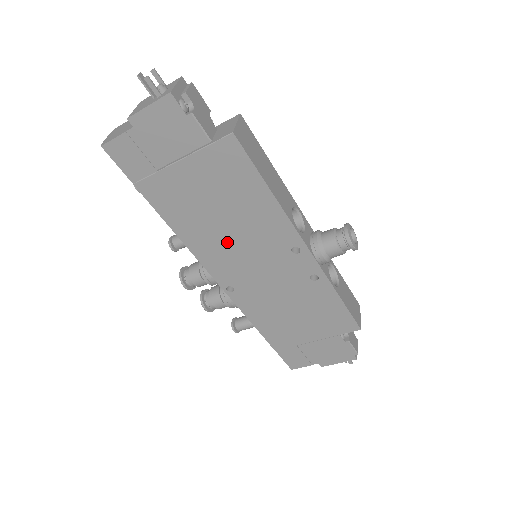
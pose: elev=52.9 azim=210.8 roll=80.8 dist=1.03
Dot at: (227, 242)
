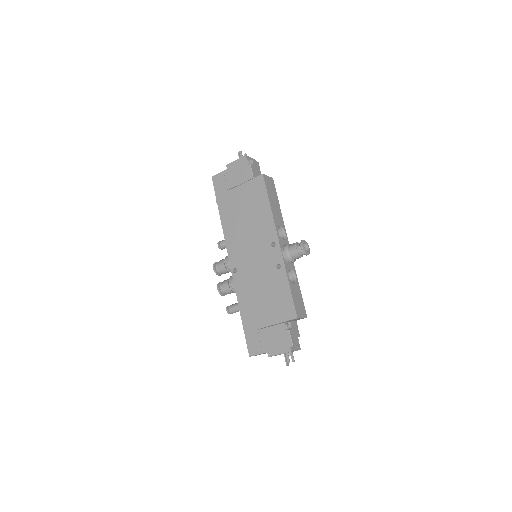
Dot at: (243, 235)
